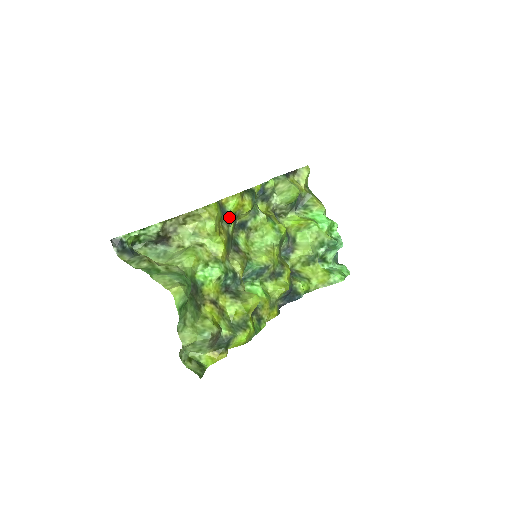
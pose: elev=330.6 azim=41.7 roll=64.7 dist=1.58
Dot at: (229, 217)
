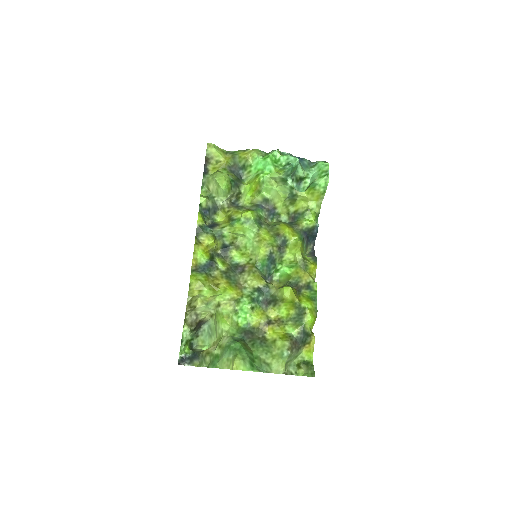
Dot at: (210, 264)
